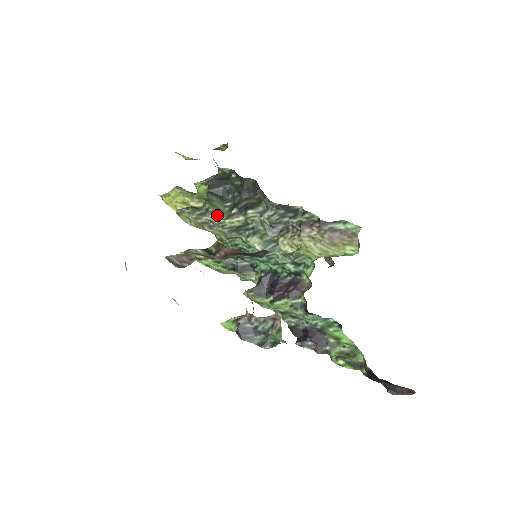
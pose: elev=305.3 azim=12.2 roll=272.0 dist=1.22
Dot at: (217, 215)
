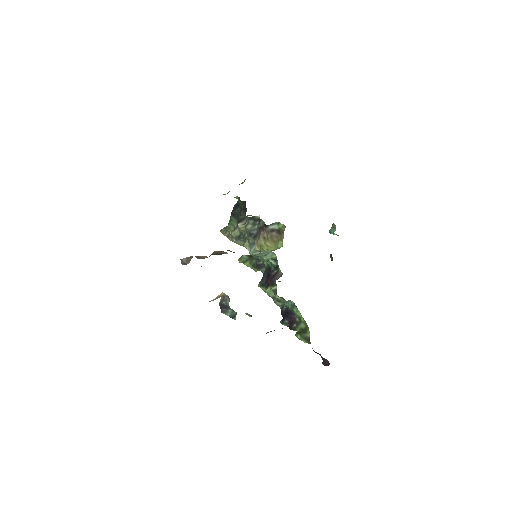
Dot at: (231, 230)
